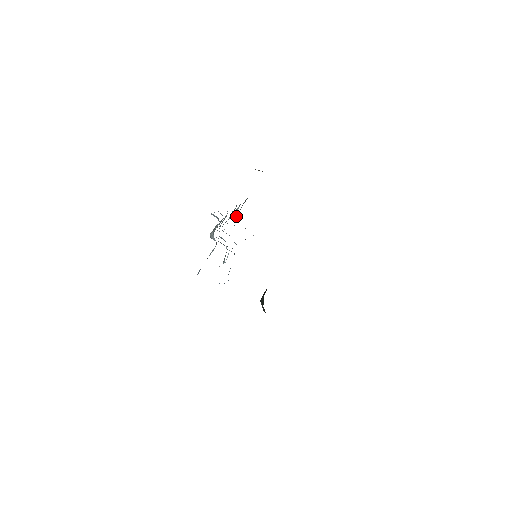
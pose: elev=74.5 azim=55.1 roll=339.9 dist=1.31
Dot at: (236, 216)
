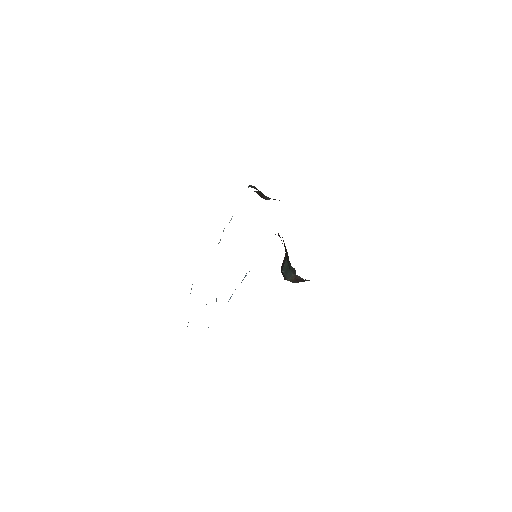
Dot at: occluded
